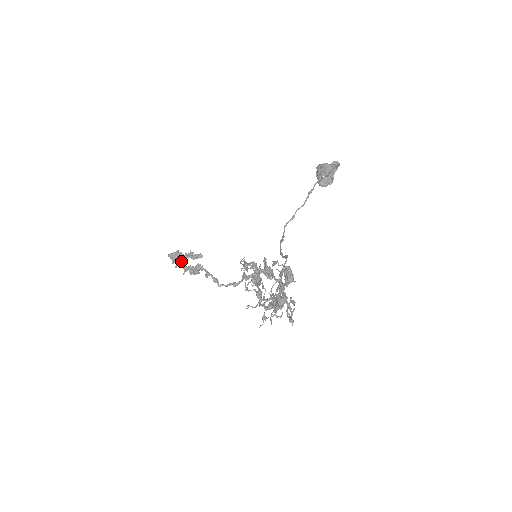
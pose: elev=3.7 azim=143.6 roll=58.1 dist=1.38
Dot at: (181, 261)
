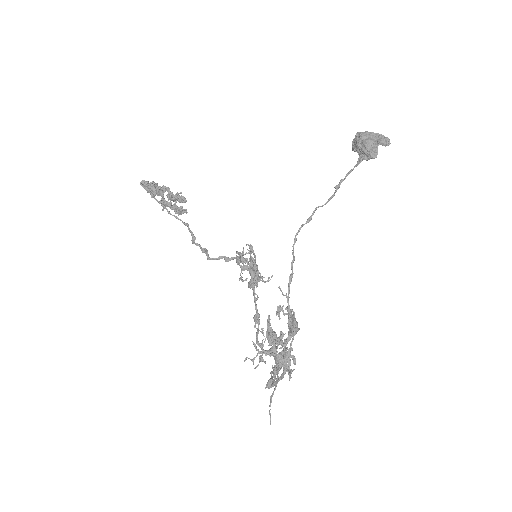
Dot at: (158, 194)
